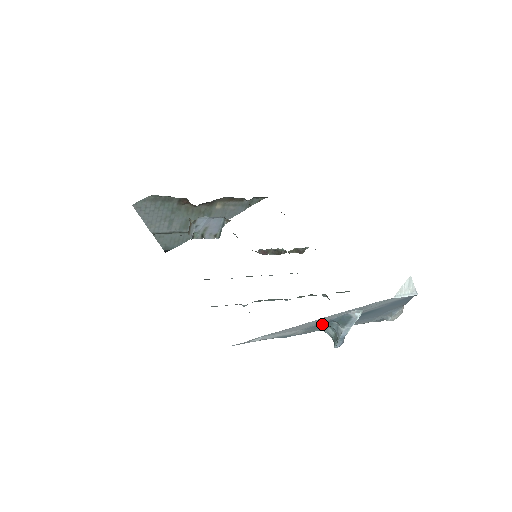
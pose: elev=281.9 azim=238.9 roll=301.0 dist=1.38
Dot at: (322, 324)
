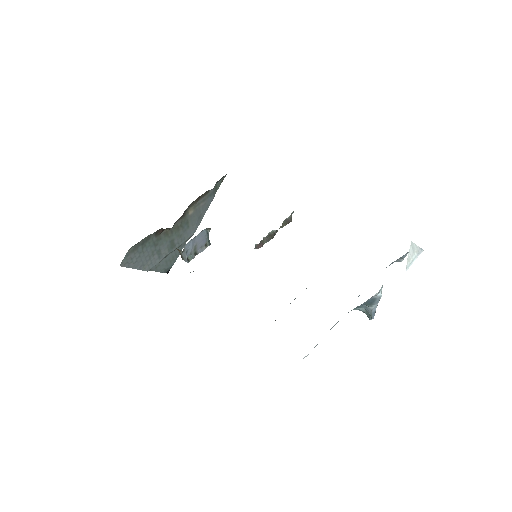
Dot at: occluded
